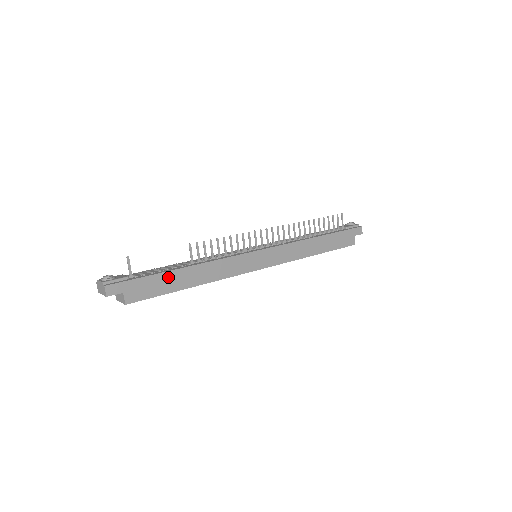
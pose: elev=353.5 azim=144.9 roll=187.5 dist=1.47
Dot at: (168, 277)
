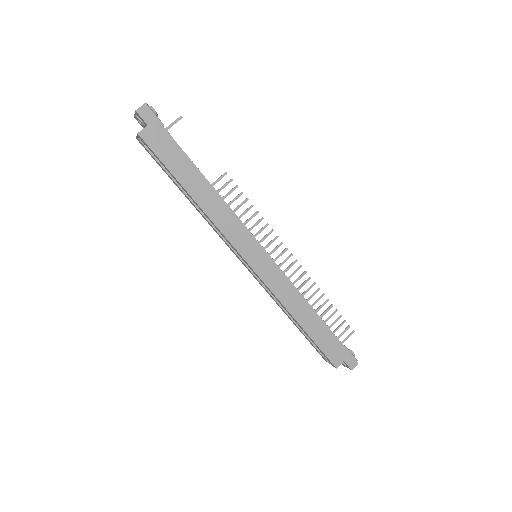
Dot at: (186, 163)
